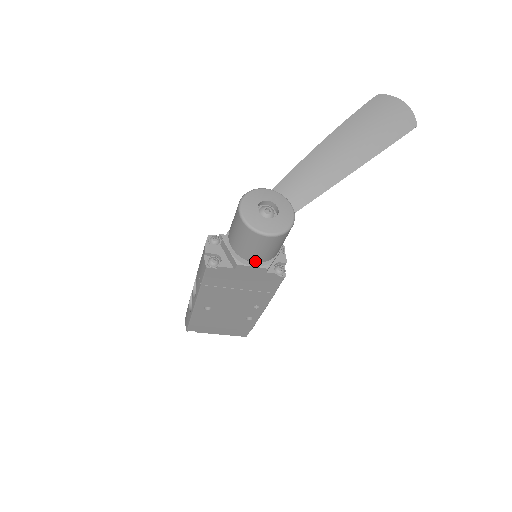
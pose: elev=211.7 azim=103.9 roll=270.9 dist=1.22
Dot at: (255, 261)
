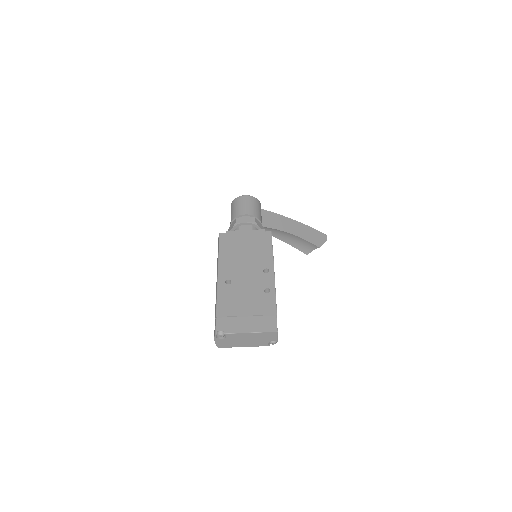
Dot at: (245, 214)
